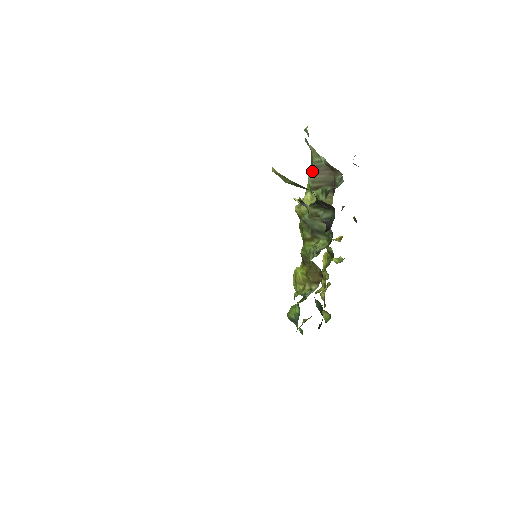
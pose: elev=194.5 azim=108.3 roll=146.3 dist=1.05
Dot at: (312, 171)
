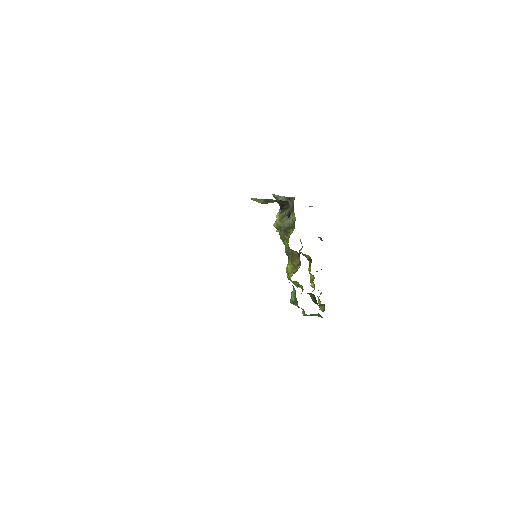
Dot at: occluded
